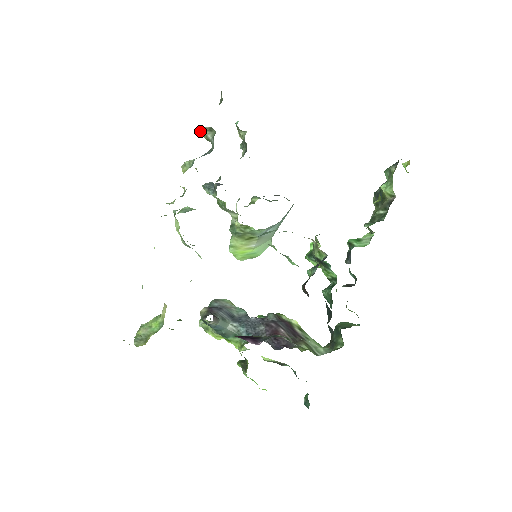
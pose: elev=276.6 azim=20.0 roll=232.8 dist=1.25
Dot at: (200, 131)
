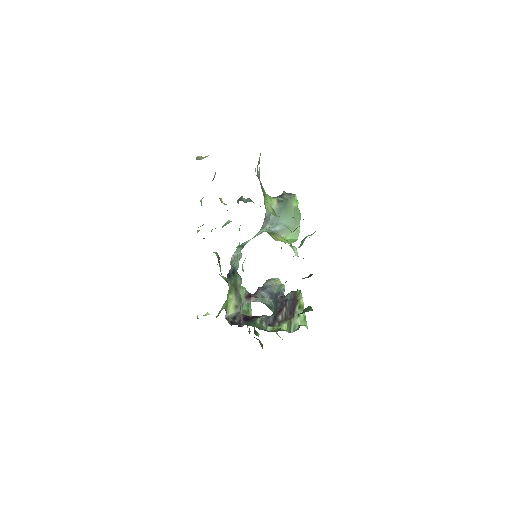
Dot at: occluded
